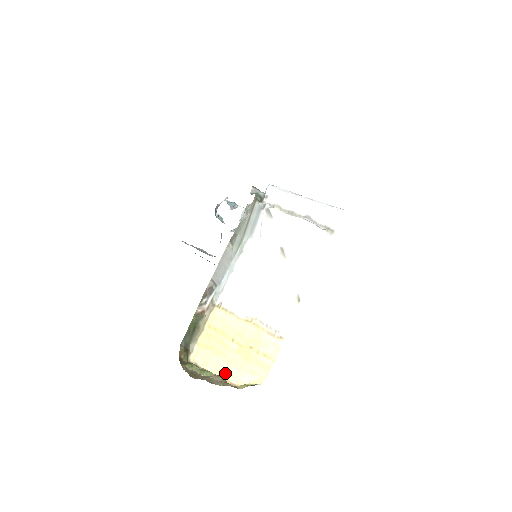
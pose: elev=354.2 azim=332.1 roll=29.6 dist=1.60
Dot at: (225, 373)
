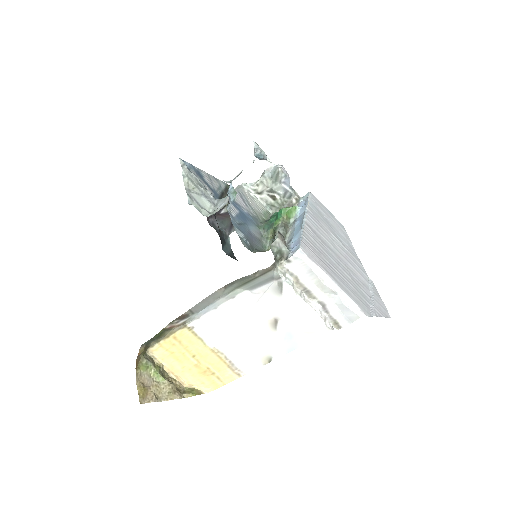
Dot at: (178, 373)
